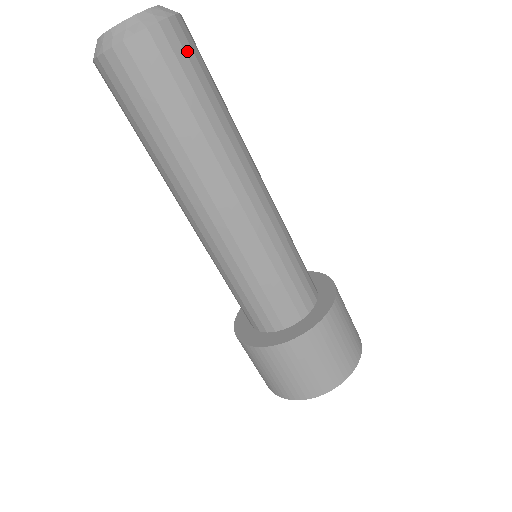
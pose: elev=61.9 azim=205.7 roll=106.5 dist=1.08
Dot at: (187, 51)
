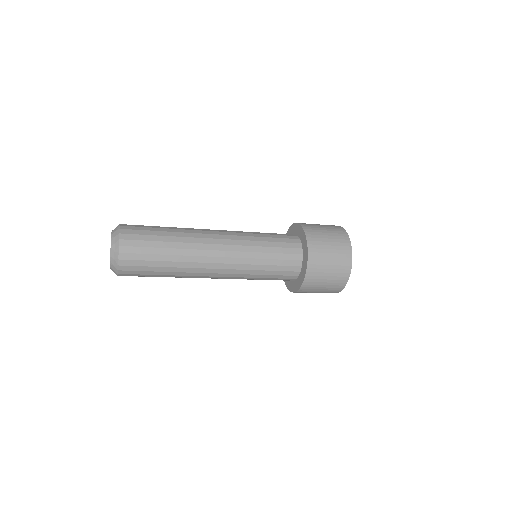
Dot at: (136, 264)
